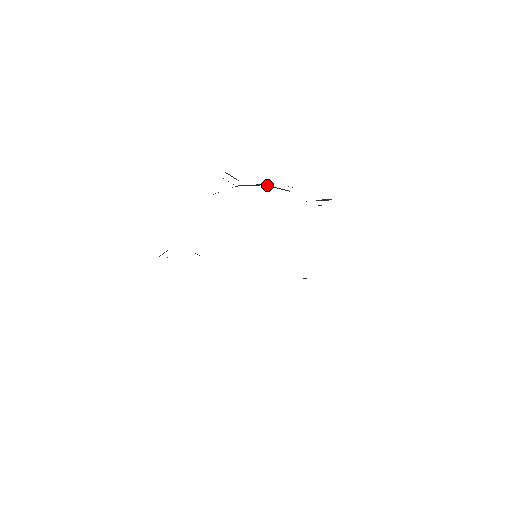
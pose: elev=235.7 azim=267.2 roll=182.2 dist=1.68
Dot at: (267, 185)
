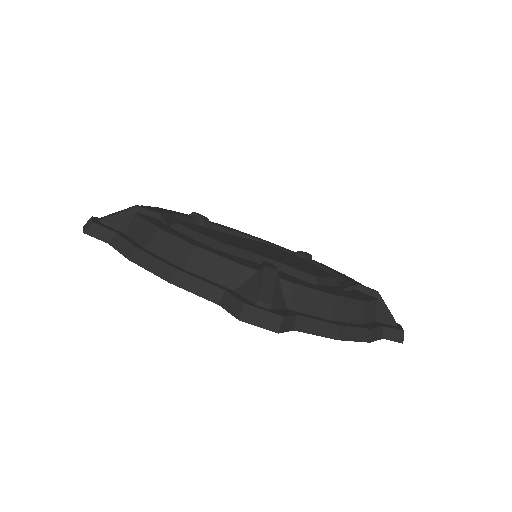
Dot at: (338, 308)
